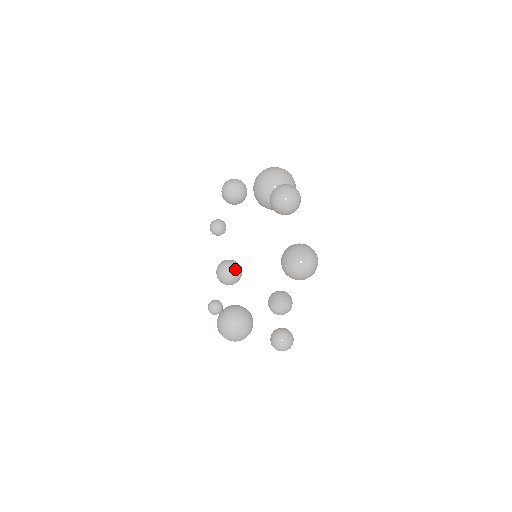
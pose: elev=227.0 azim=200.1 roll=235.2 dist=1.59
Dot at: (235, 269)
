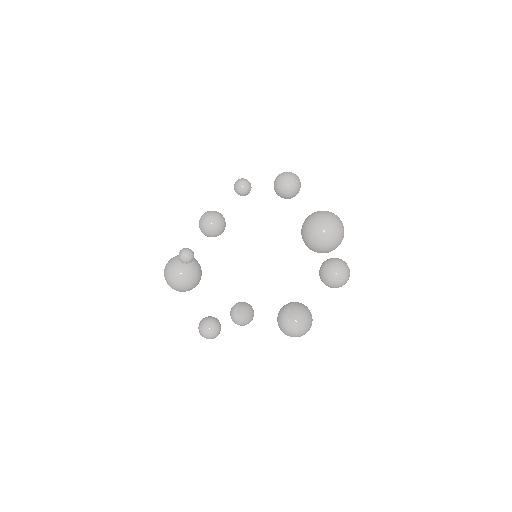
Dot at: (221, 230)
